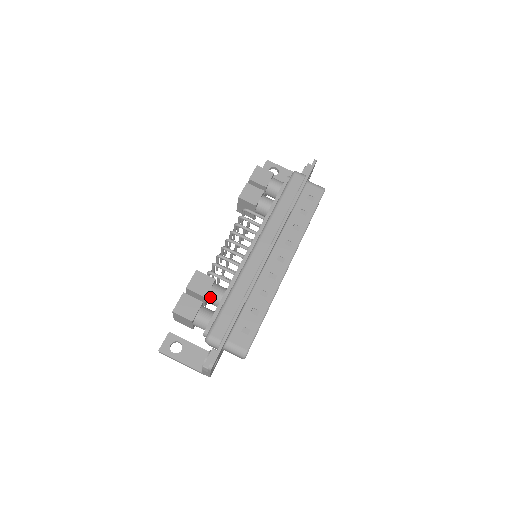
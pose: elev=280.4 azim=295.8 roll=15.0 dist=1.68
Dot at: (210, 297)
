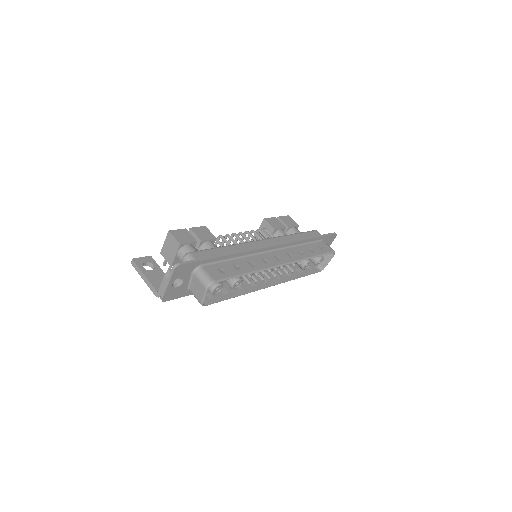
Dot at: (204, 245)
